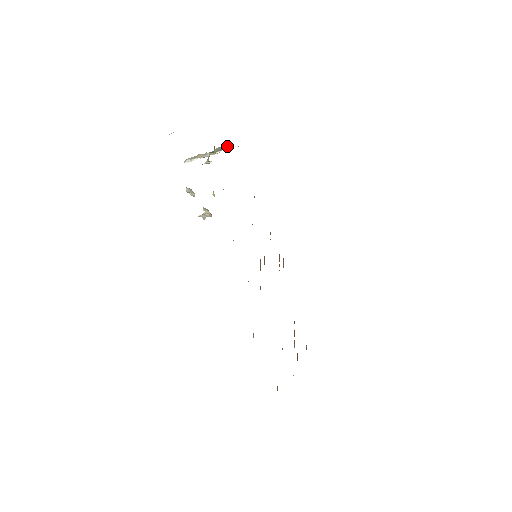
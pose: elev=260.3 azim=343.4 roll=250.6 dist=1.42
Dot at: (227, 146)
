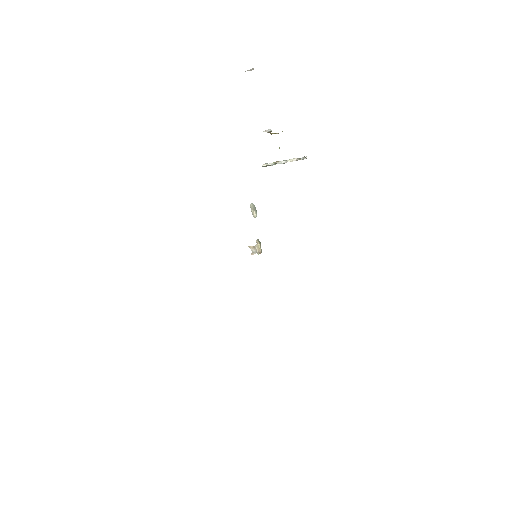
Dot at: (306, 158)
